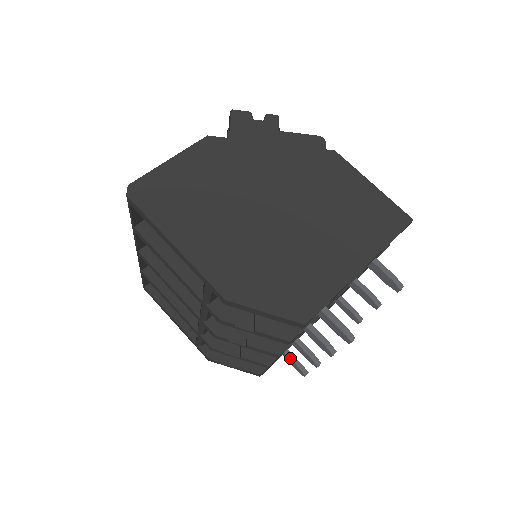
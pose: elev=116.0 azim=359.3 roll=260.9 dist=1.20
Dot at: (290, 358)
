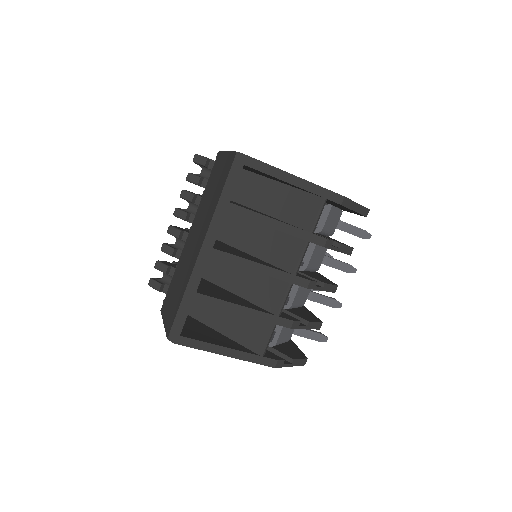
Dot at: (312, 331)
